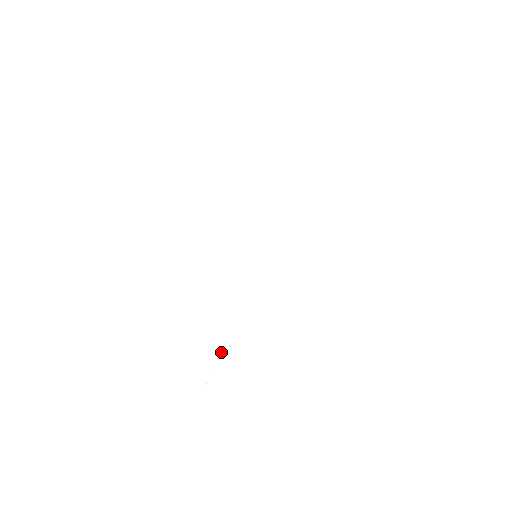
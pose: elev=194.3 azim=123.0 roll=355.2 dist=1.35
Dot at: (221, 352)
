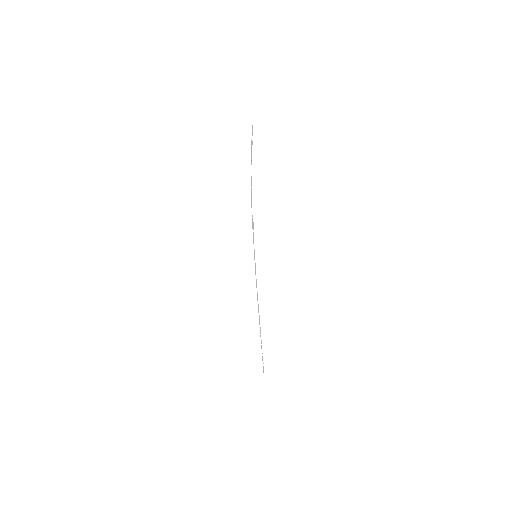
Dot at: (261, 343)
